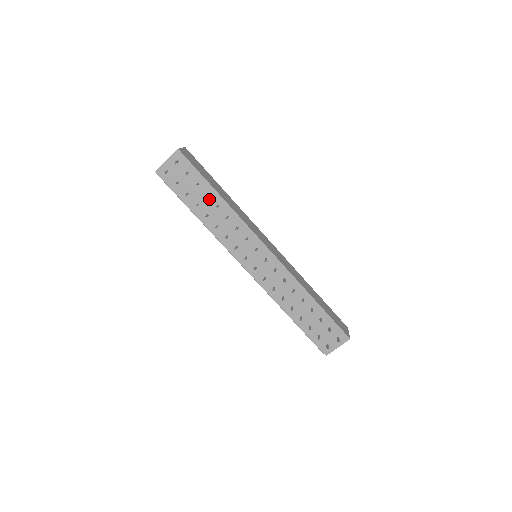
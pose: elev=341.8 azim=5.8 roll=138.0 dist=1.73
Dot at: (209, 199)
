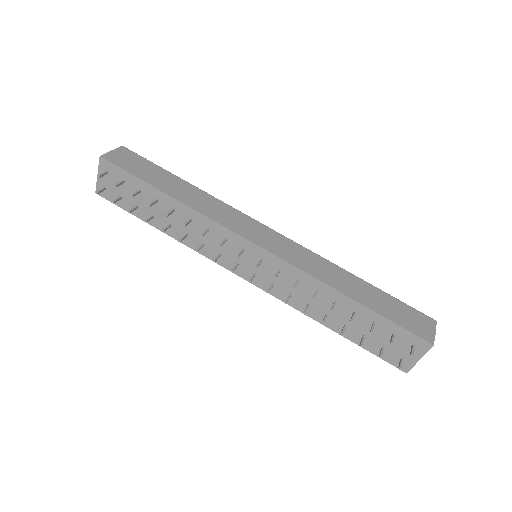
Dot at: (161, 205)
